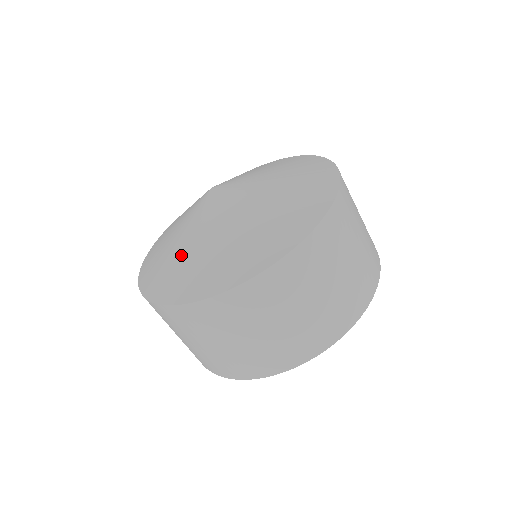
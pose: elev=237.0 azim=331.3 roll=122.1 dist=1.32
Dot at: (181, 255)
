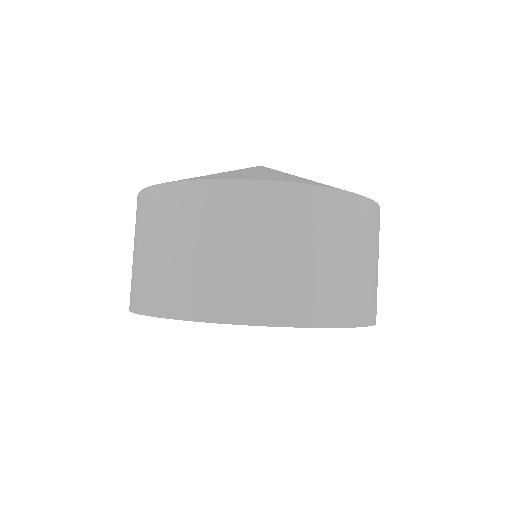
Dot at: occluded
